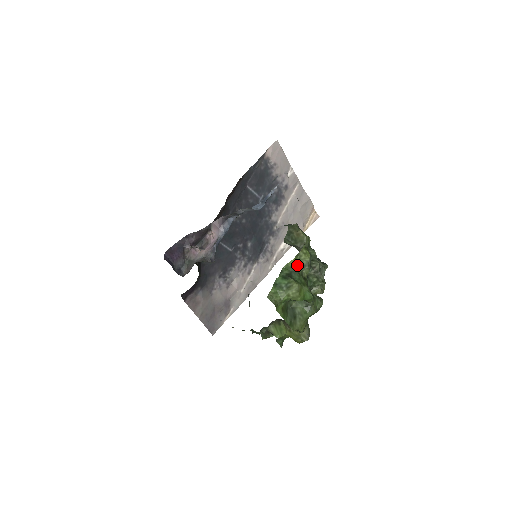
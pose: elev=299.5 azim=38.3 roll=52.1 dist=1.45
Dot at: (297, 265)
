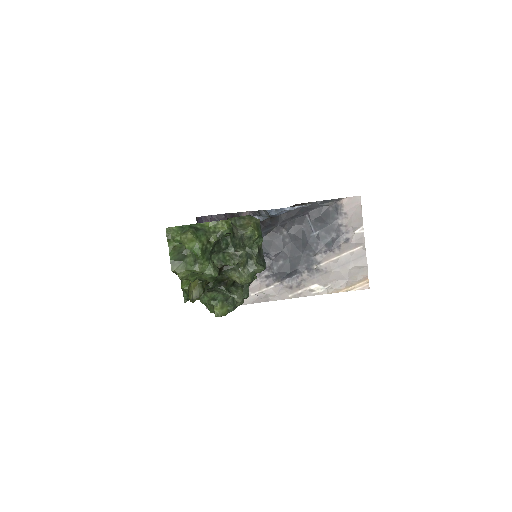
Dot at: (211, 228)
